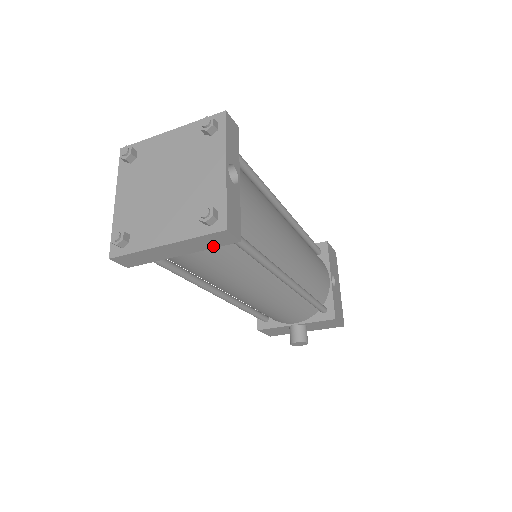
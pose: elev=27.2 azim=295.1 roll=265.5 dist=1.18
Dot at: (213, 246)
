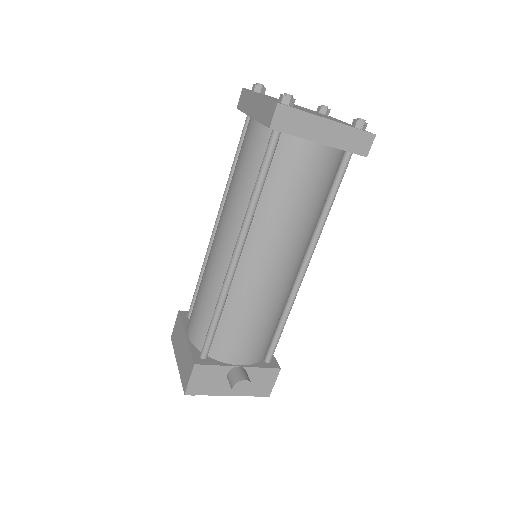
Dot at: (349, 149)
